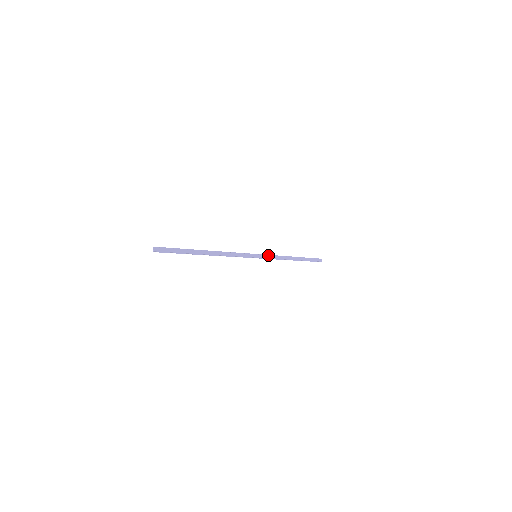
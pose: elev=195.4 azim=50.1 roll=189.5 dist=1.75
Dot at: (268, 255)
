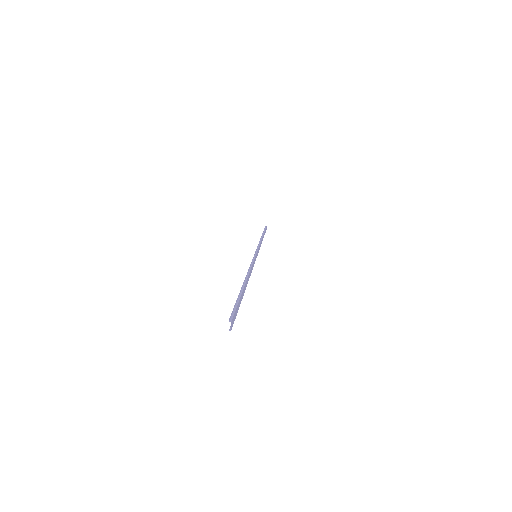
Dot at: (258, 247)
